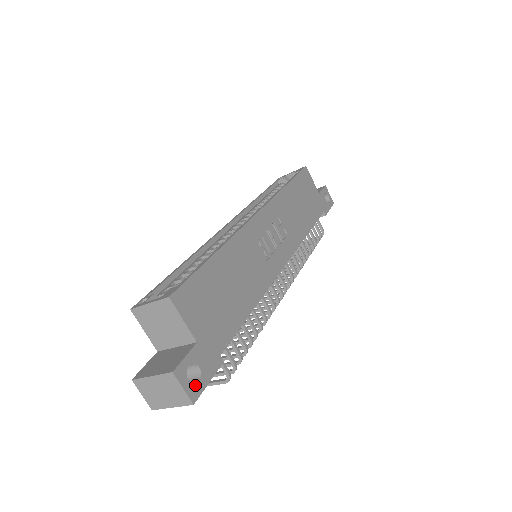
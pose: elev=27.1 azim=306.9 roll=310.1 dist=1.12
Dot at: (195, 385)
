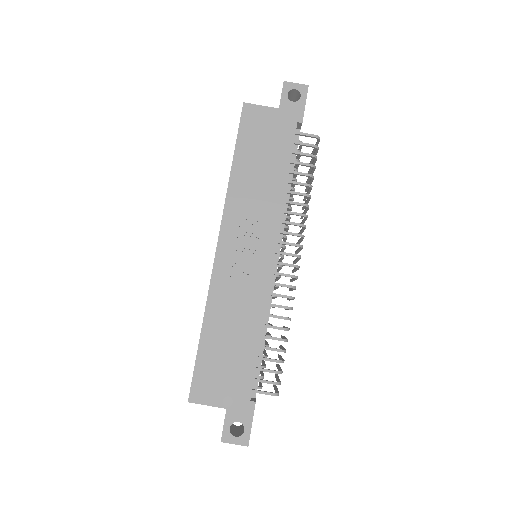
Dot at: (242, 435)
